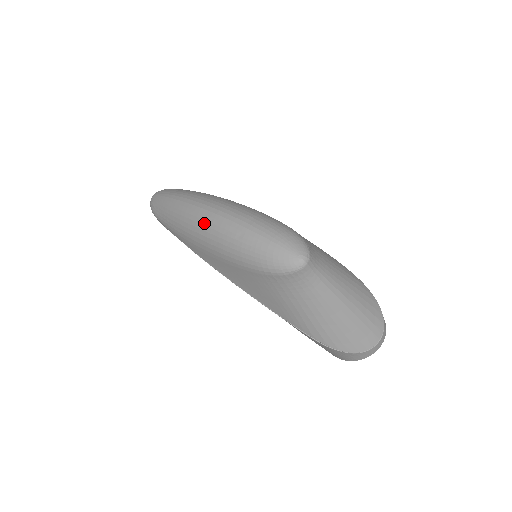
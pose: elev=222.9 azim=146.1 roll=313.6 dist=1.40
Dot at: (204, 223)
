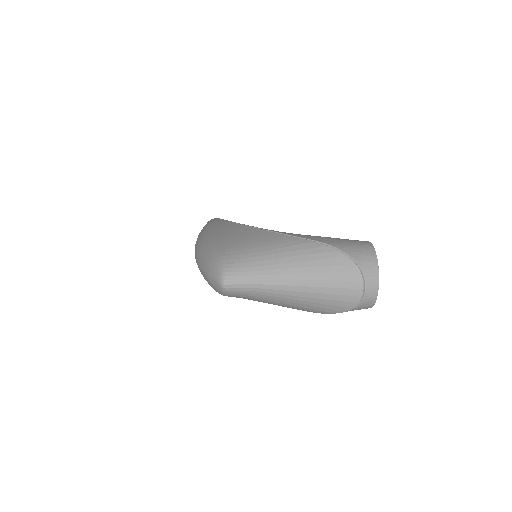
Dot at: occluded
